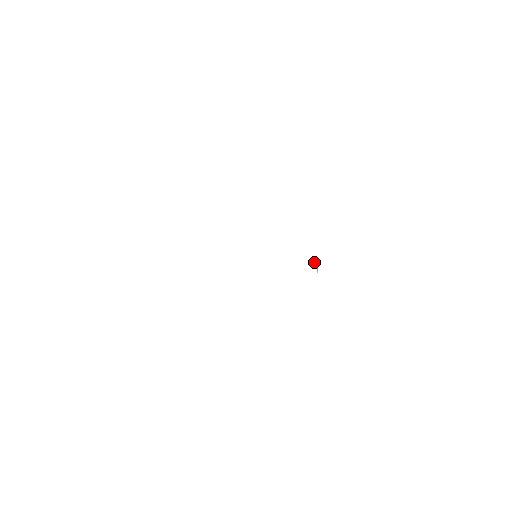
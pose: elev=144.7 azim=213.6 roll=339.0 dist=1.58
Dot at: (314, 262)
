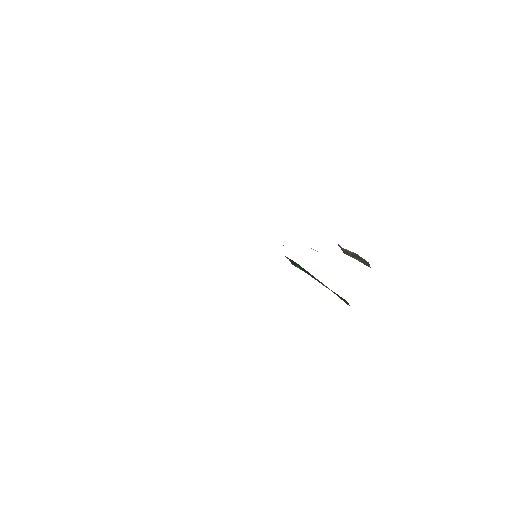
Dot at: occluded
